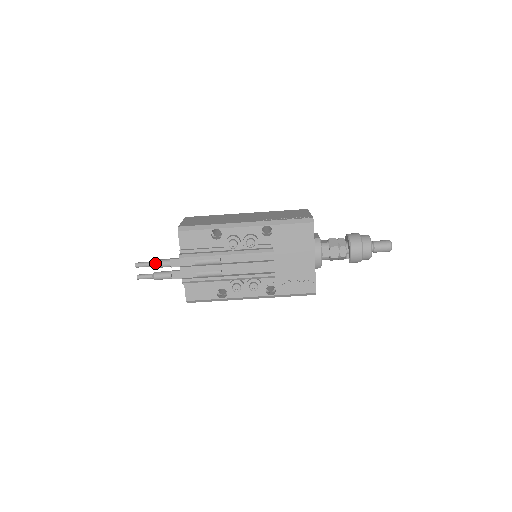
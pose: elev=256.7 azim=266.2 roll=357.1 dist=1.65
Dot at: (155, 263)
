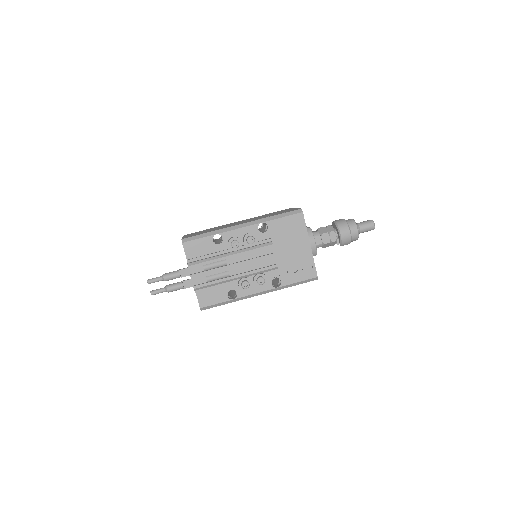
Dot at: (166, 276)
